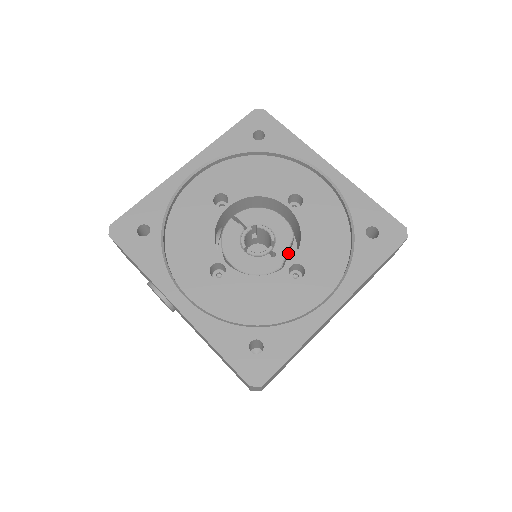
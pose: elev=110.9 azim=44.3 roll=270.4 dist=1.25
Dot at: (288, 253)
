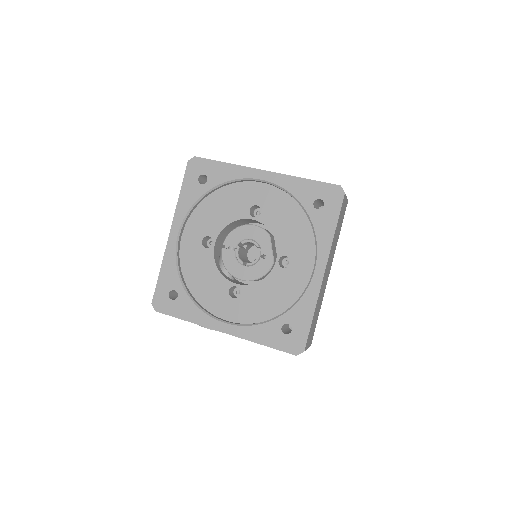
Dot at: (274, 246)
